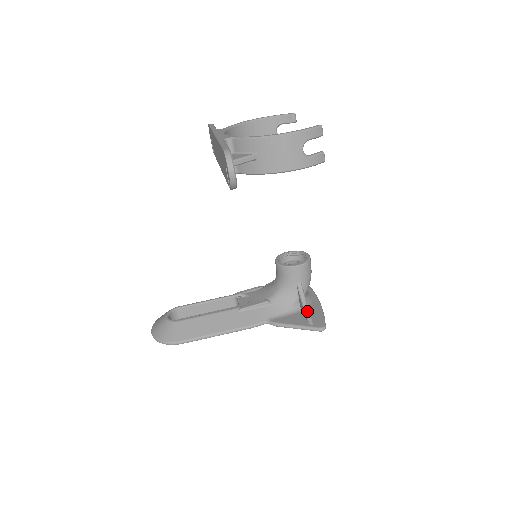
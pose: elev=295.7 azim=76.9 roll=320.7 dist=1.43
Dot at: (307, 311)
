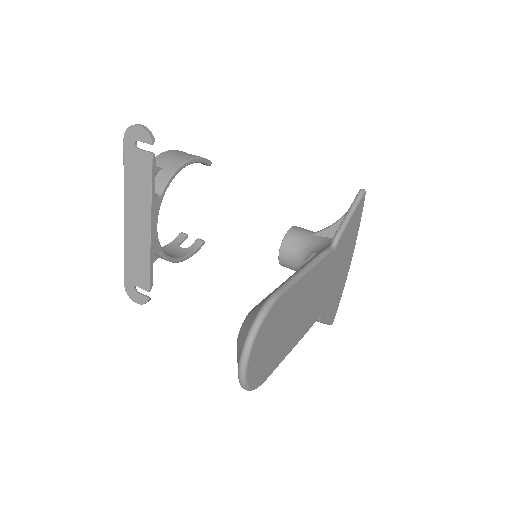
Dot at: (342, 216)
